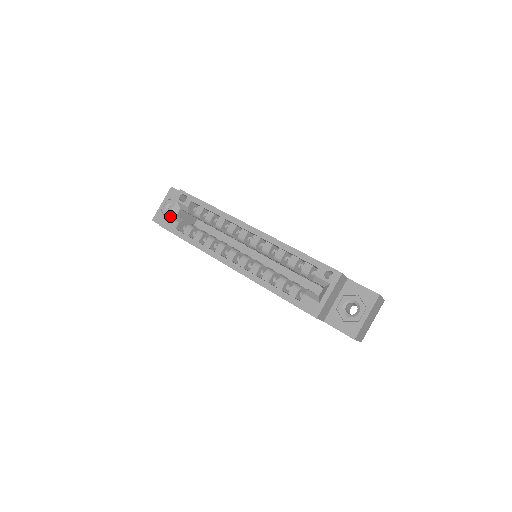
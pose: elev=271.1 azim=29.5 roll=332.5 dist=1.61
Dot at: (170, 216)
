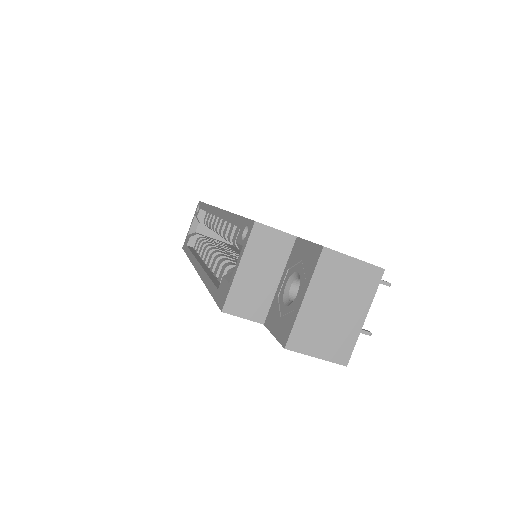
Dot at: (189, 234)
